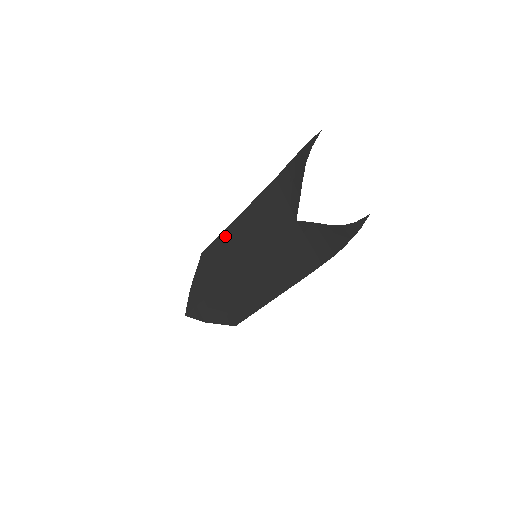
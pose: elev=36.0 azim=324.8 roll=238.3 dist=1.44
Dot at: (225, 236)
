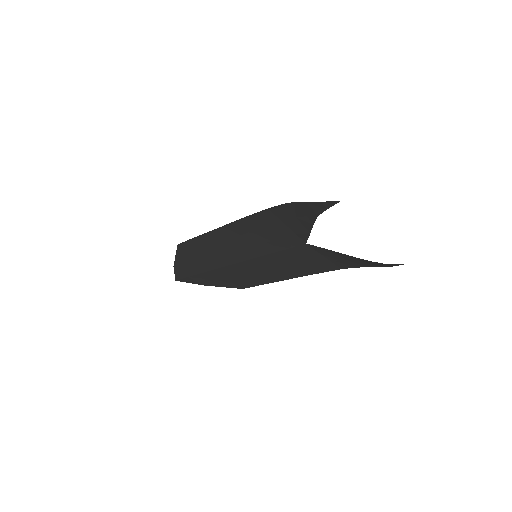
Dot at: (207, 239)
